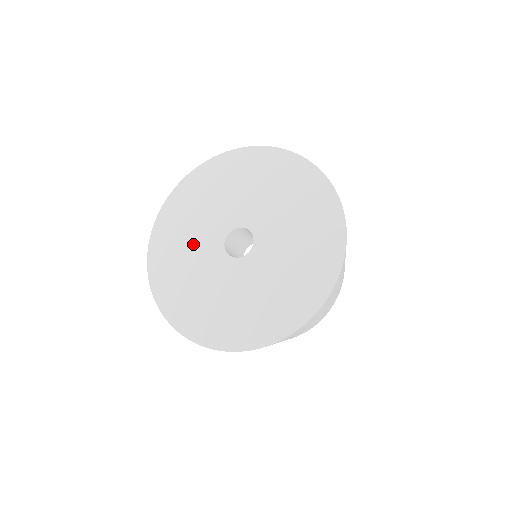
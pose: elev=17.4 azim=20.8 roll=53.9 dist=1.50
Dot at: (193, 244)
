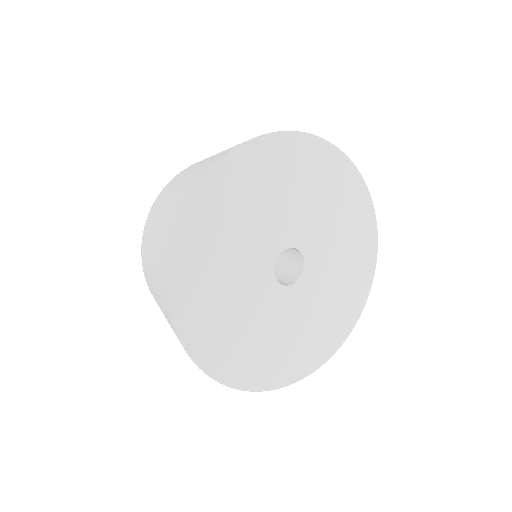
Dot at: (238, 258)
